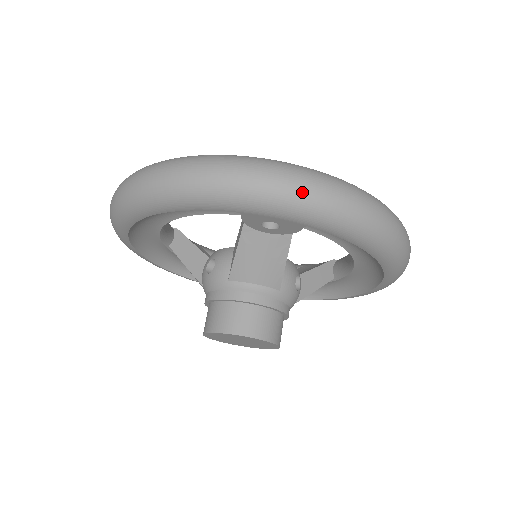
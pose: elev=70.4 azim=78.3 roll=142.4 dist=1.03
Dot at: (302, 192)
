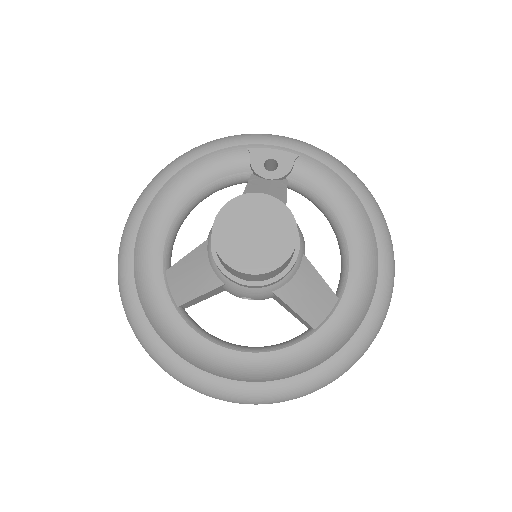
Dot at: occluded
